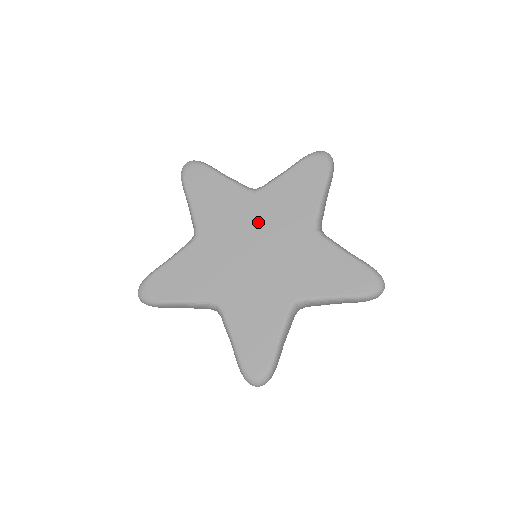
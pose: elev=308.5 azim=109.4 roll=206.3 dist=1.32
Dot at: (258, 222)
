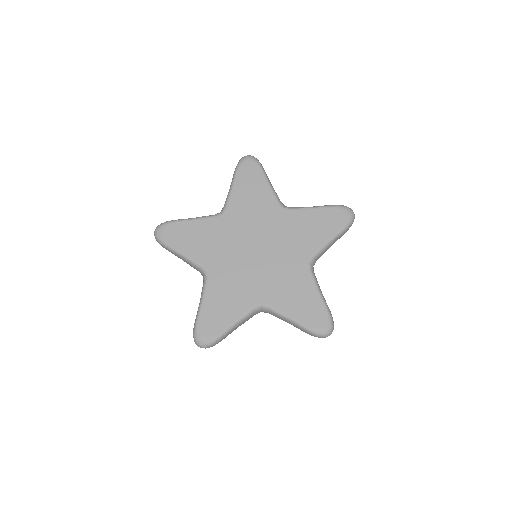
Dot at: (242, 231)
